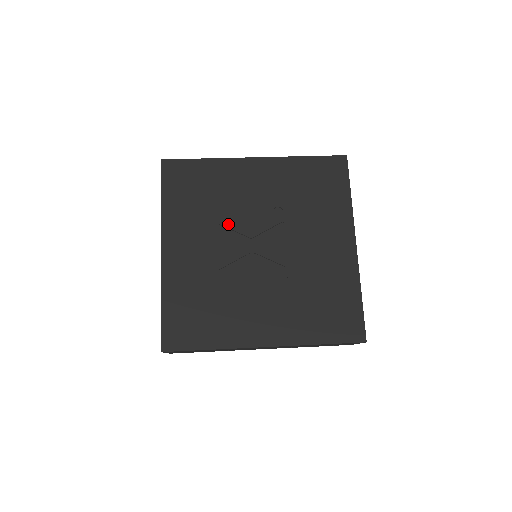
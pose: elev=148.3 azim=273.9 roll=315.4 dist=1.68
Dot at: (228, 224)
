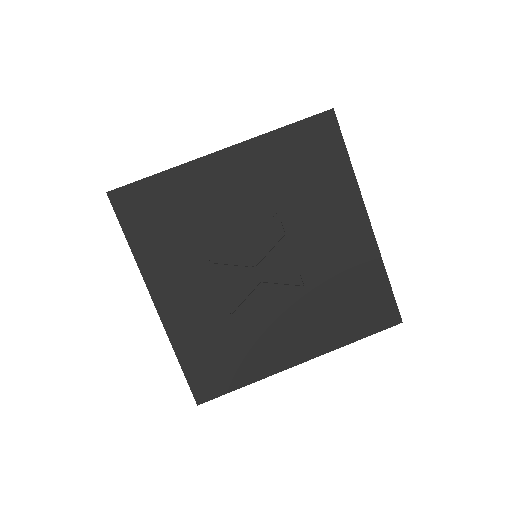
Dot at: (218, 247)
